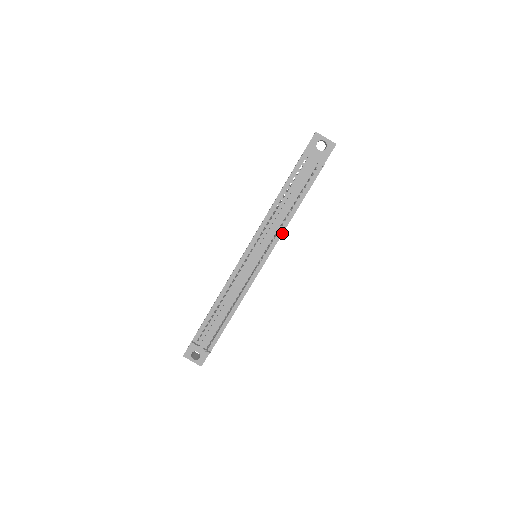
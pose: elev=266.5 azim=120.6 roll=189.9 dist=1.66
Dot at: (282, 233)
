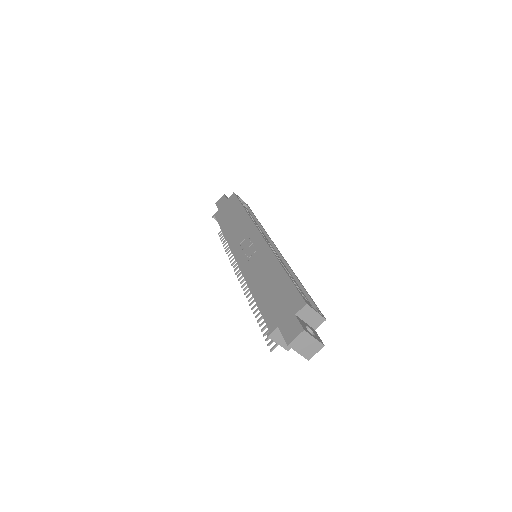
Dot at: occluded
